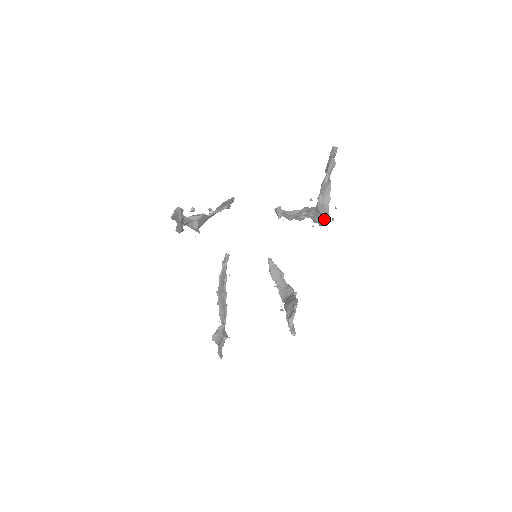
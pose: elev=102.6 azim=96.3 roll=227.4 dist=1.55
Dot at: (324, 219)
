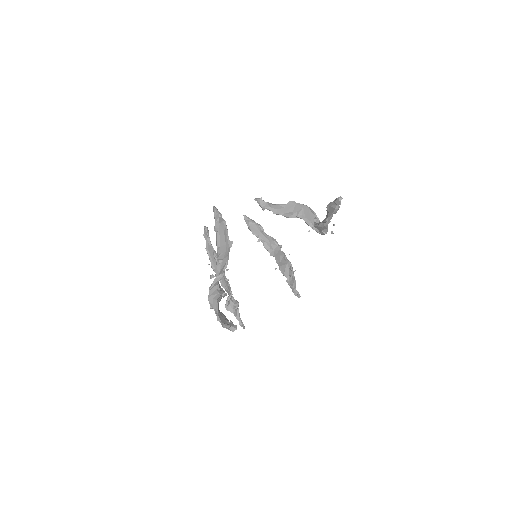
Dot at: (323, 233)
